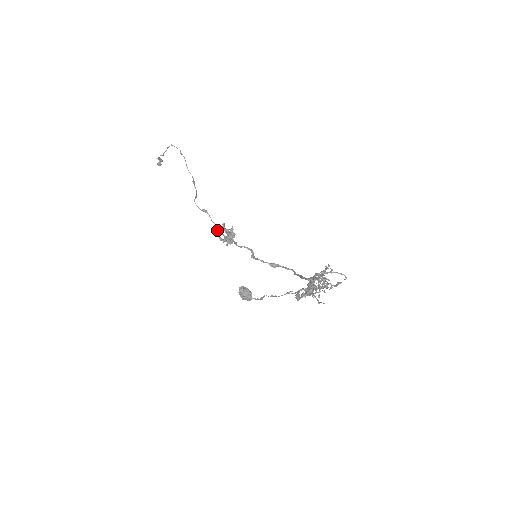
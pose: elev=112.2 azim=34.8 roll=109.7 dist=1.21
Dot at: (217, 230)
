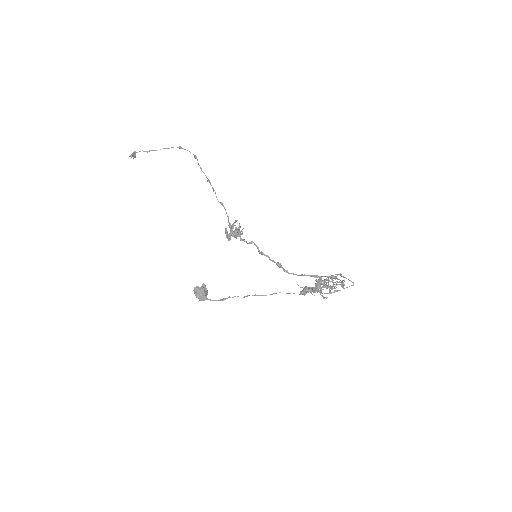
Dot at: (229, 222)
